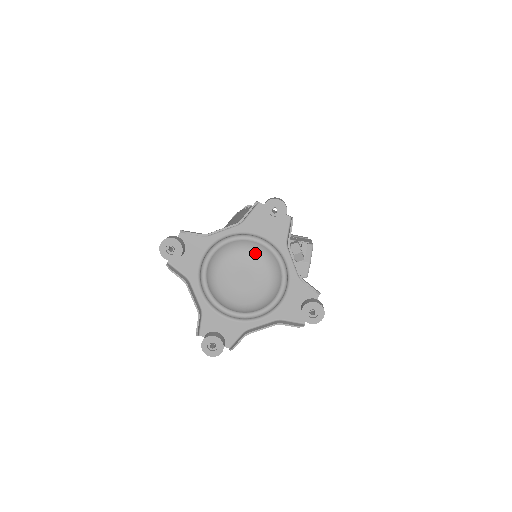
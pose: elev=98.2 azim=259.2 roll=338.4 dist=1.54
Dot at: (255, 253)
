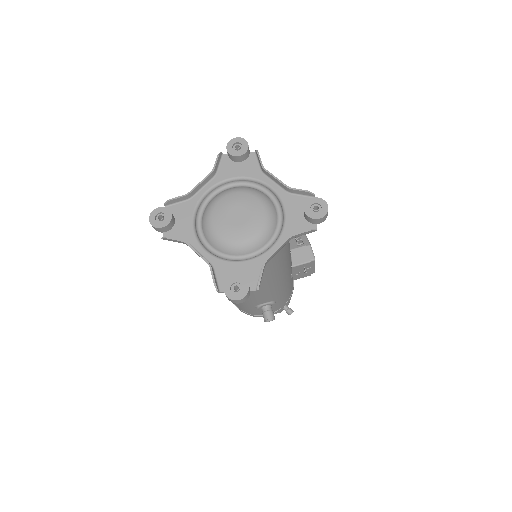
Dot at: (238, 190)
